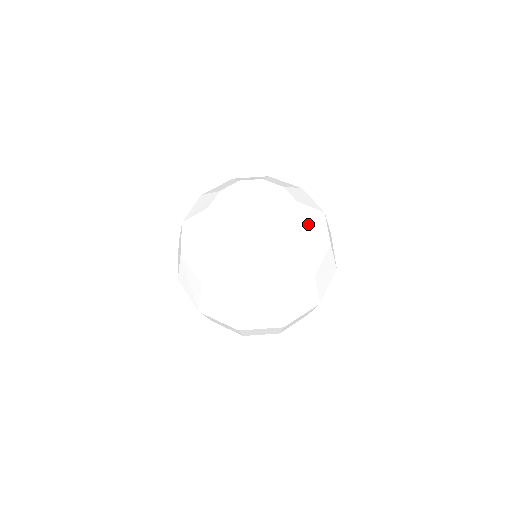
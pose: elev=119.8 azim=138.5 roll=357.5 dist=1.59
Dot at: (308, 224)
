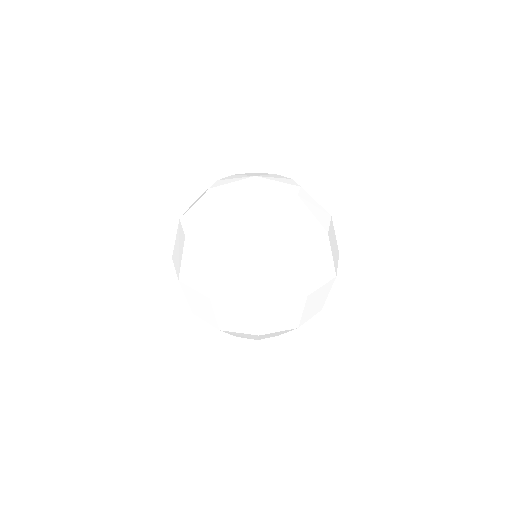
Dot at: (290, 214)
